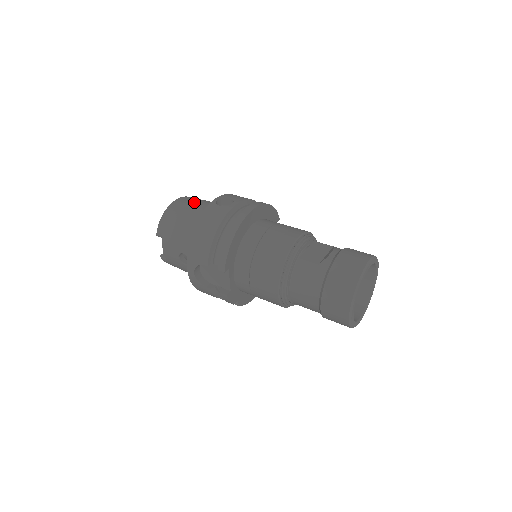
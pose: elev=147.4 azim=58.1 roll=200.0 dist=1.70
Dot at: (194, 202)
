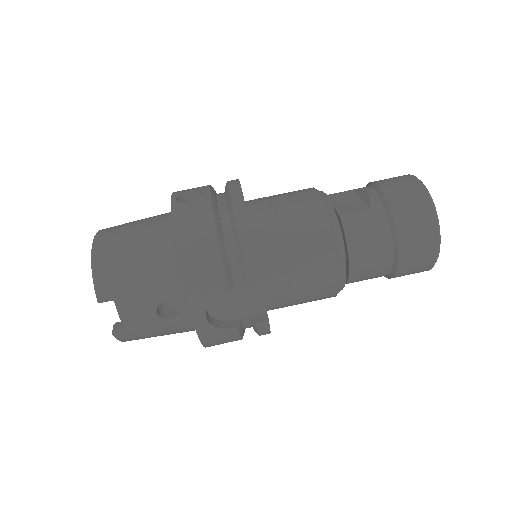
Dot at: (129, 226)
